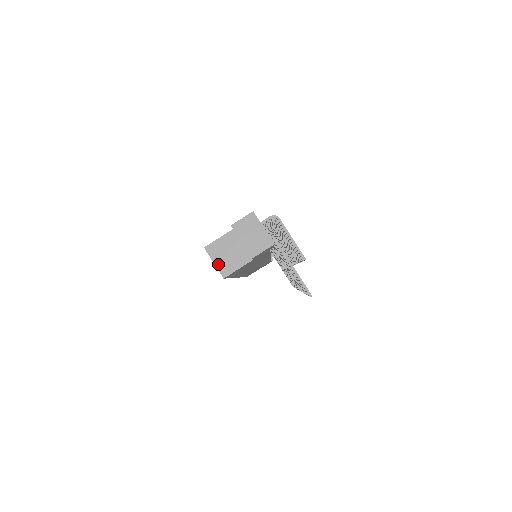
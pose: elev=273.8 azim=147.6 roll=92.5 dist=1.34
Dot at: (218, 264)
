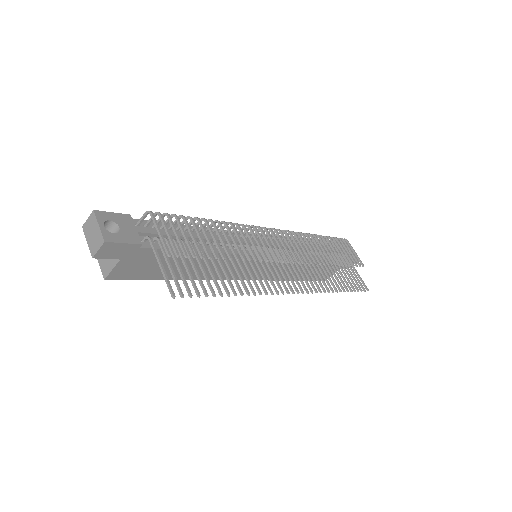
Dot at: (101, 266)
